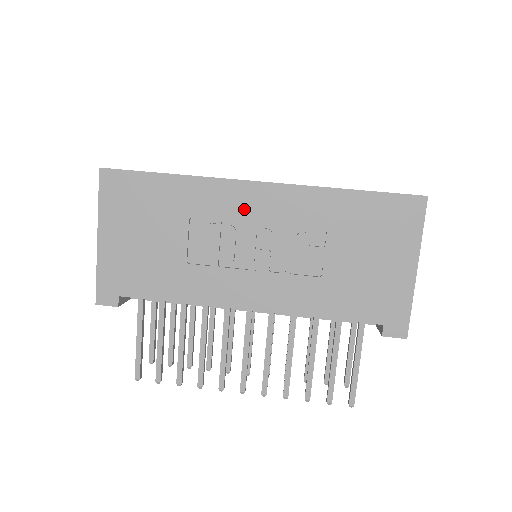
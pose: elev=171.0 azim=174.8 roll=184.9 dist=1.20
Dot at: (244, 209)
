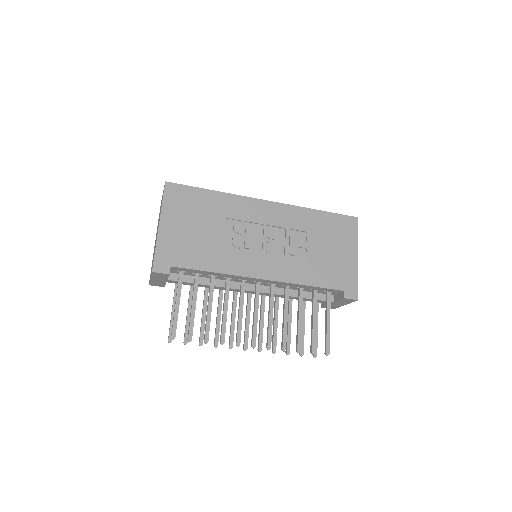
Dot at: (258, 215)
